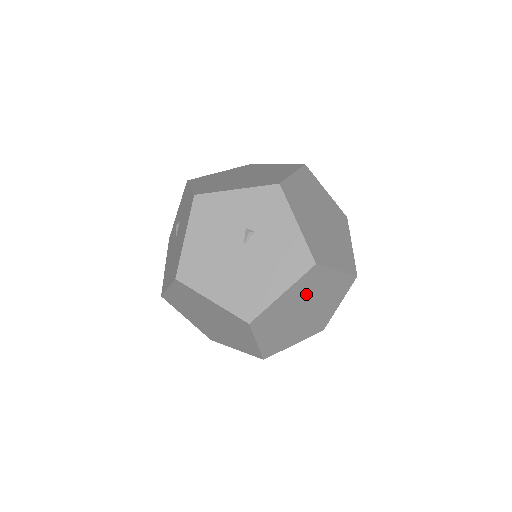
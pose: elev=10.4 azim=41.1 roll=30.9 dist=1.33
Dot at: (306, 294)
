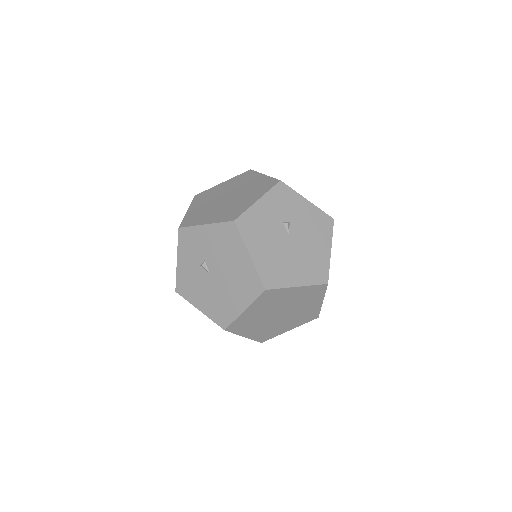
Dot at: occluded
